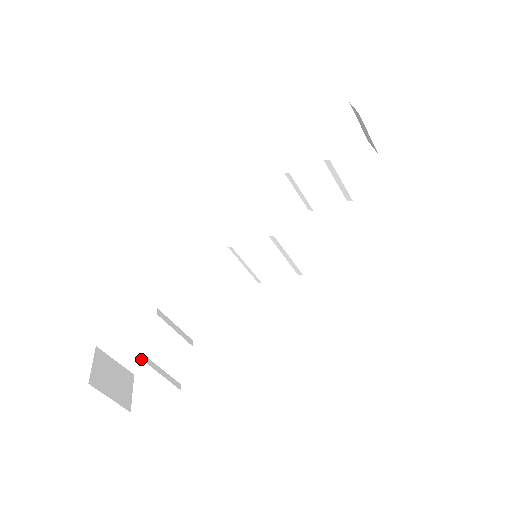
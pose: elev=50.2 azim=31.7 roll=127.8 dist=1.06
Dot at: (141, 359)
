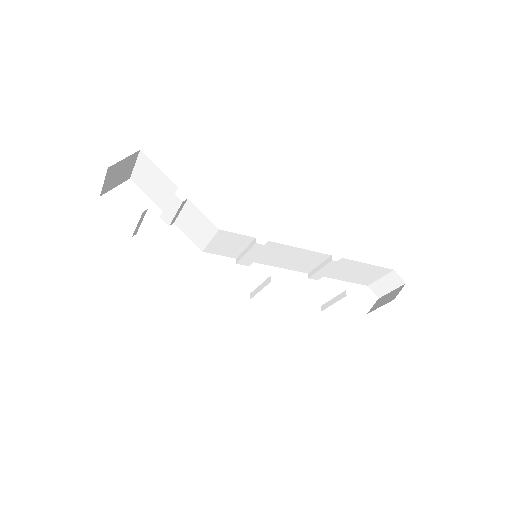
Dot at: (144, 184)
